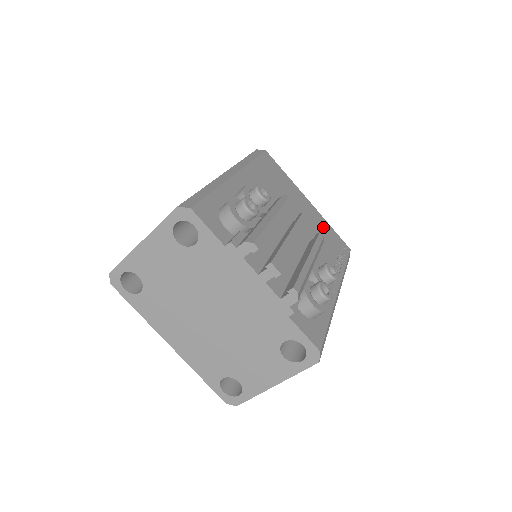
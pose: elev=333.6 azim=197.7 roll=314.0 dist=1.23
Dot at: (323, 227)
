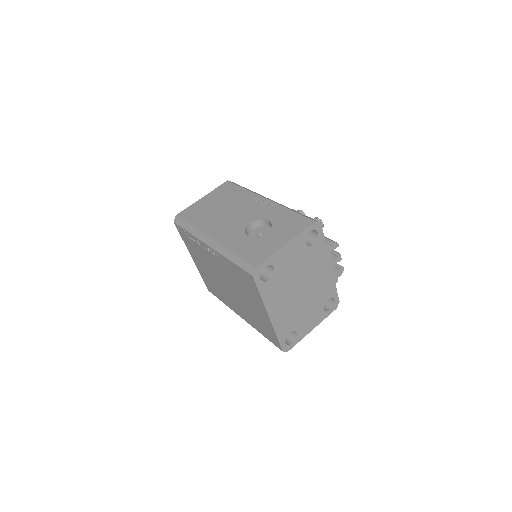
Dot at: occluded
